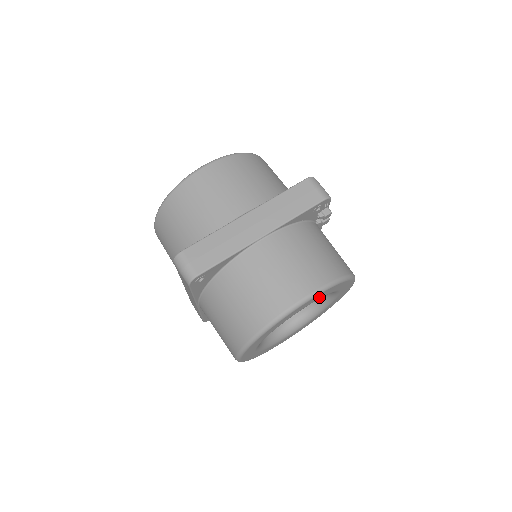
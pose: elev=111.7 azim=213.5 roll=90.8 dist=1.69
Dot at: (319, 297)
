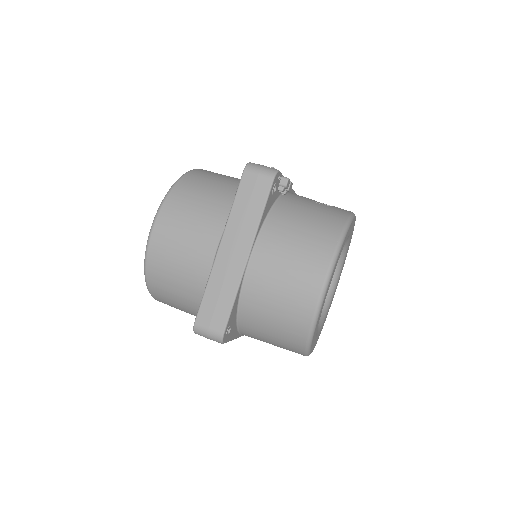
Dot at: (335, 267)
